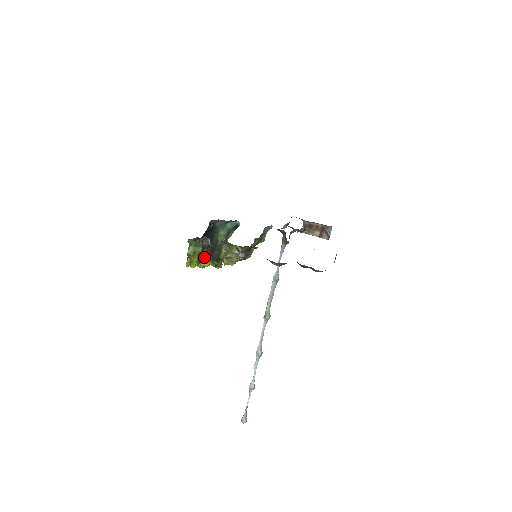
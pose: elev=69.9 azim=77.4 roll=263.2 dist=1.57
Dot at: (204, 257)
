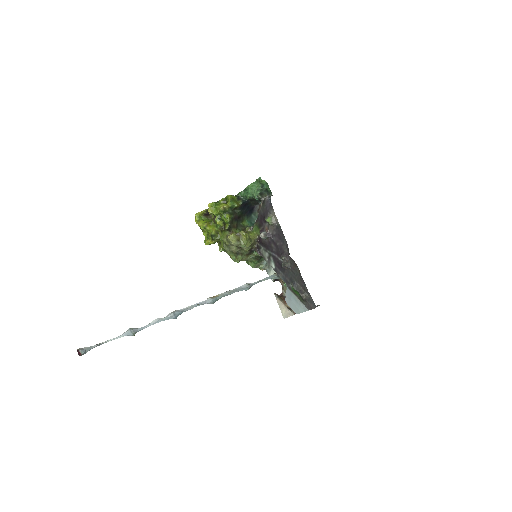
Dot at: (229, 213)
